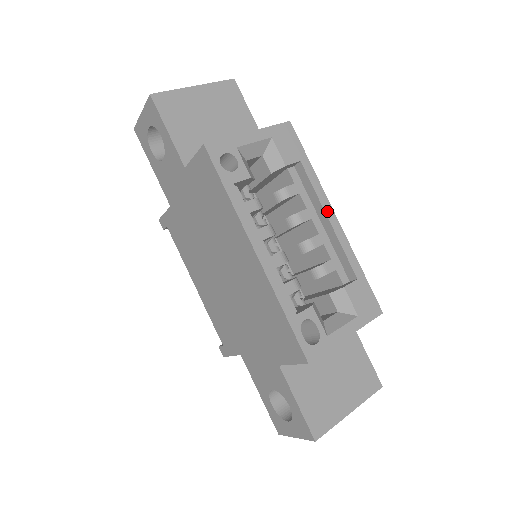
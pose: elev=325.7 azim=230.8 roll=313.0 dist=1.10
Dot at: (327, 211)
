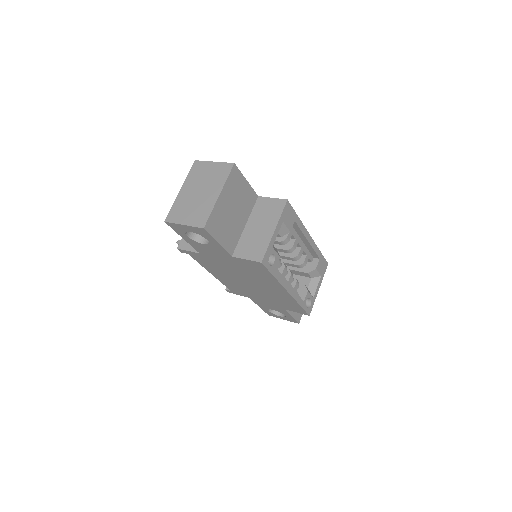
Dot at: (307, 237)
